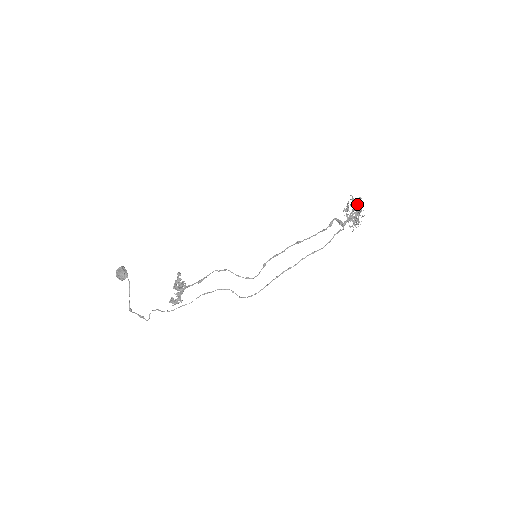
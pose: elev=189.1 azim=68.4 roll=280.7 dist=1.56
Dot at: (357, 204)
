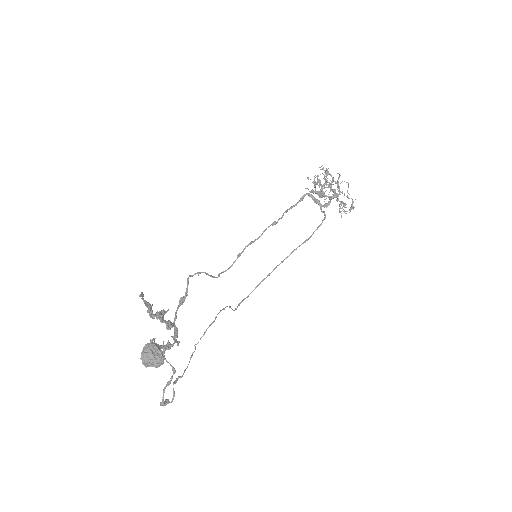
Dot at: (333, 180)
